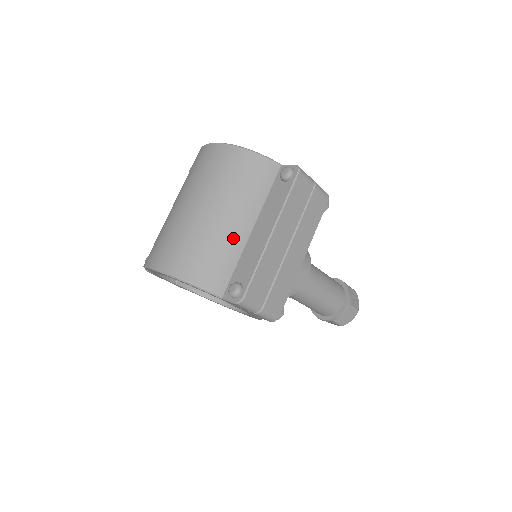
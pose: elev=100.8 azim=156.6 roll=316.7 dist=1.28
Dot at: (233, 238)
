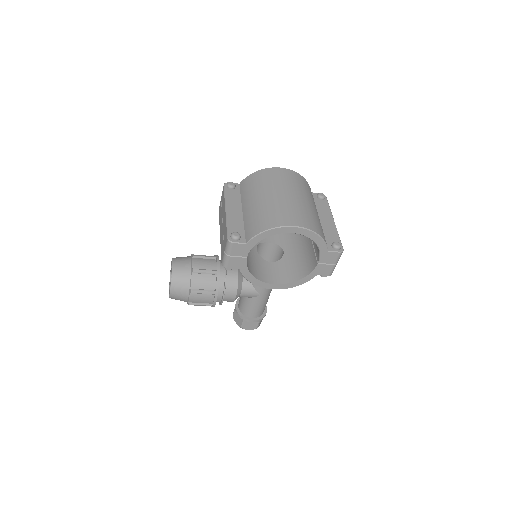
Dot at: occluded
